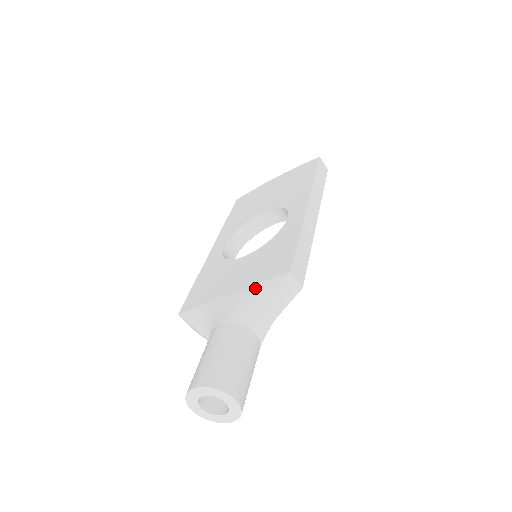
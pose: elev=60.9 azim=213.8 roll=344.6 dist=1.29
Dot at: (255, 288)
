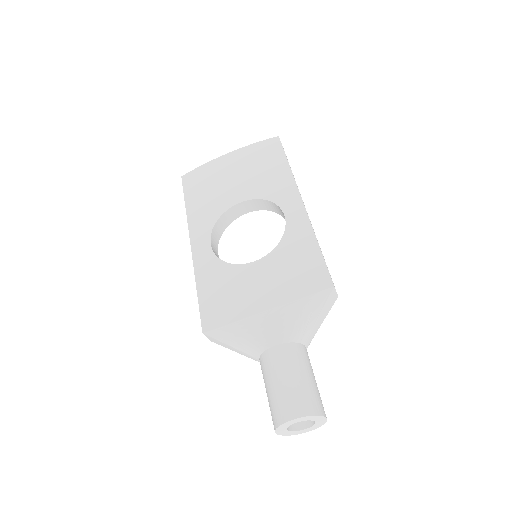
Dot at: (298, 304)
